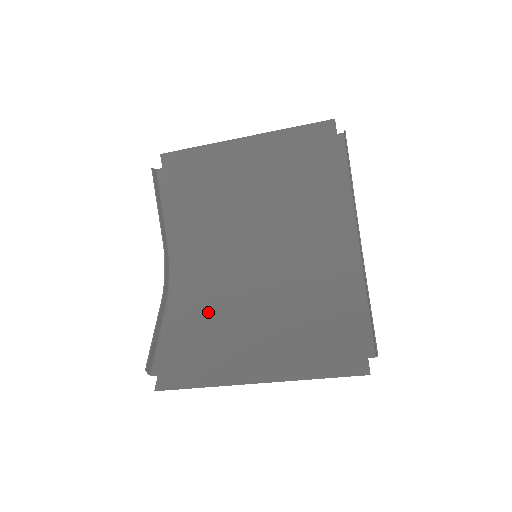
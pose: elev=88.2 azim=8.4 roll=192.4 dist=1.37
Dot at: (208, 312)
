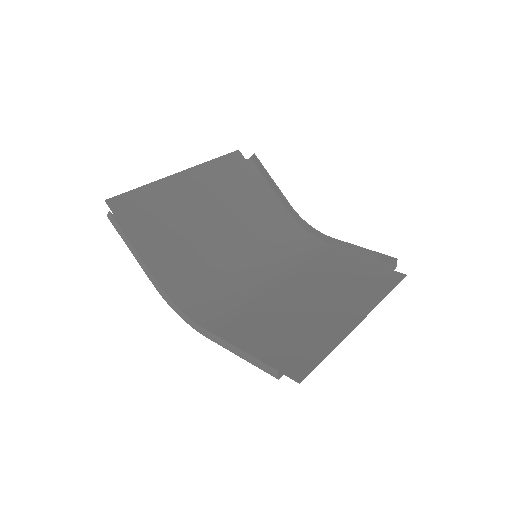
Dot at: (256, 316)
